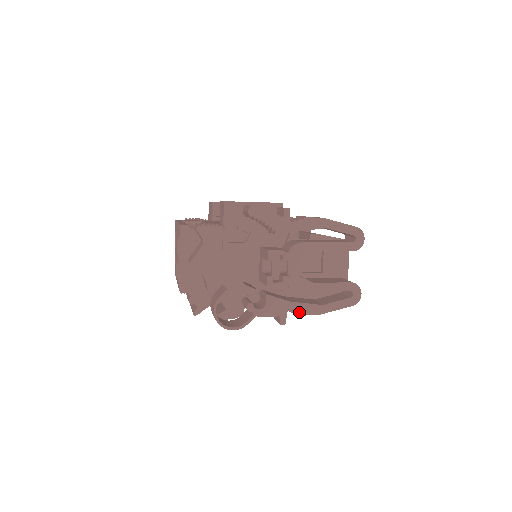
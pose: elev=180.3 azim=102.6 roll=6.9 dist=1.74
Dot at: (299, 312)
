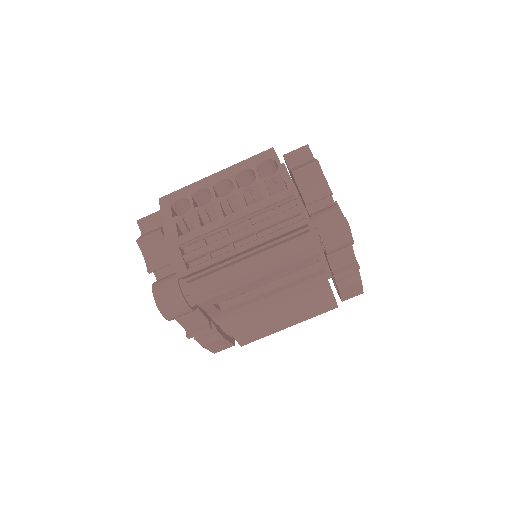
Dot at: occluded
